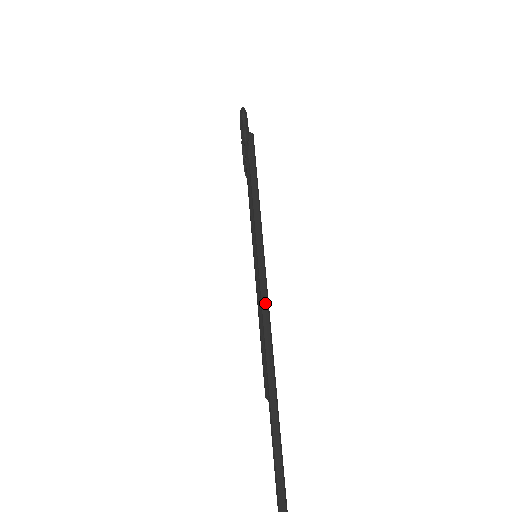
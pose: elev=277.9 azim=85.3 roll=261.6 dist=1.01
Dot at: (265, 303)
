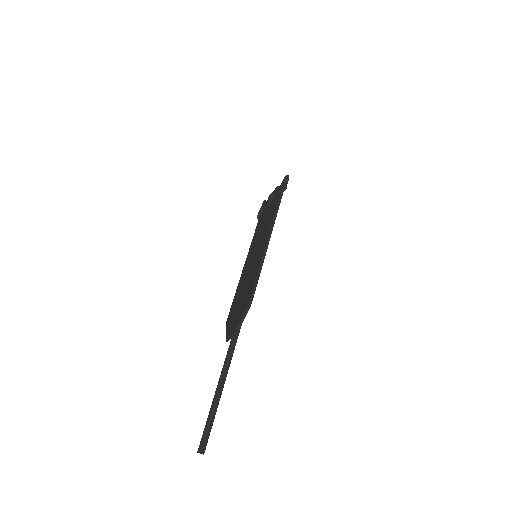
Dot at: occluded
